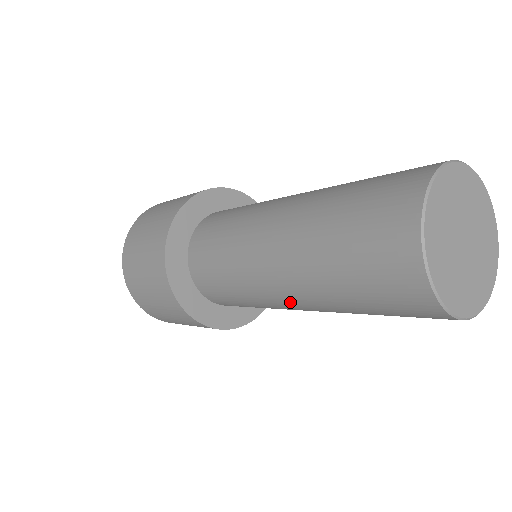
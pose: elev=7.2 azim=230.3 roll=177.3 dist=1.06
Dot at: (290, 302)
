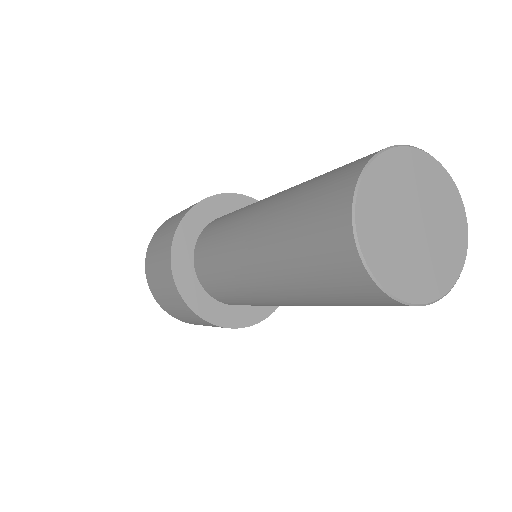
Dot at: (283, 303)
